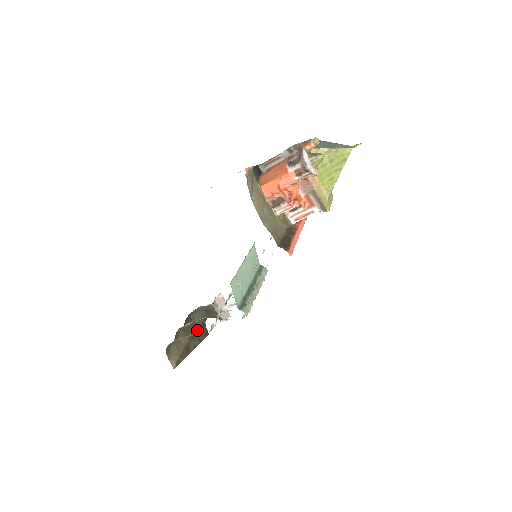
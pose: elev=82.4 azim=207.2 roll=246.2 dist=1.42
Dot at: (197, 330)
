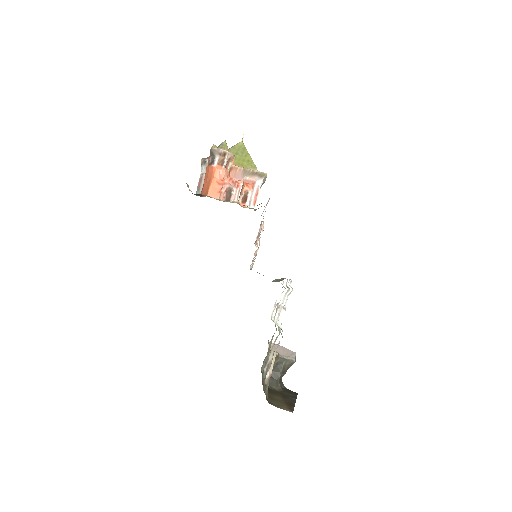
Dot at: (283, 394)
